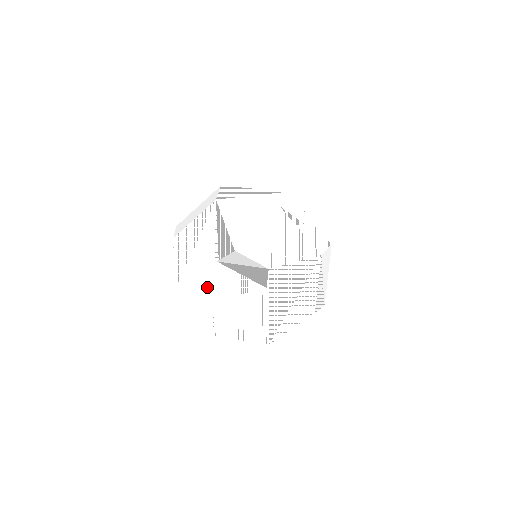
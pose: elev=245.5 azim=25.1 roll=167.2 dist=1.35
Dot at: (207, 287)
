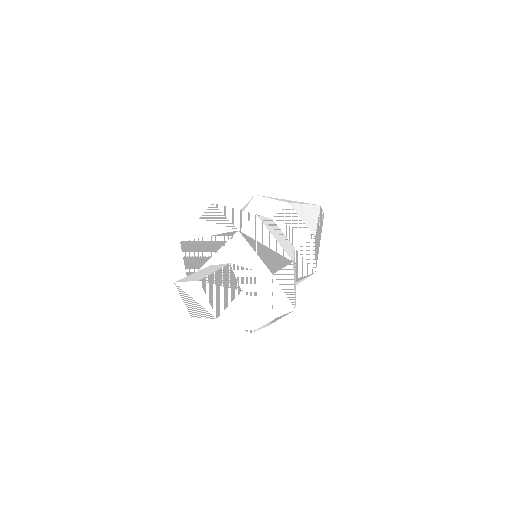
Dot at: (186, 283)
